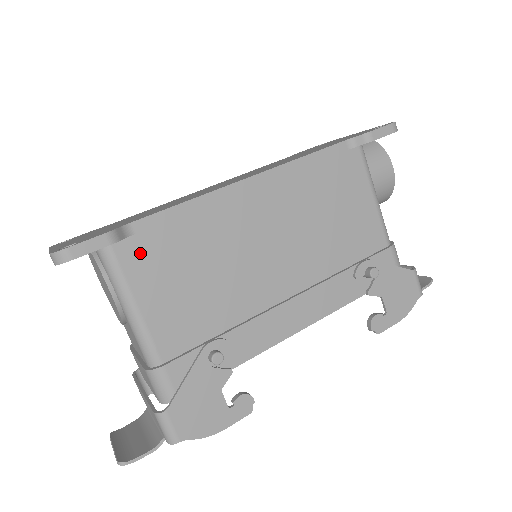
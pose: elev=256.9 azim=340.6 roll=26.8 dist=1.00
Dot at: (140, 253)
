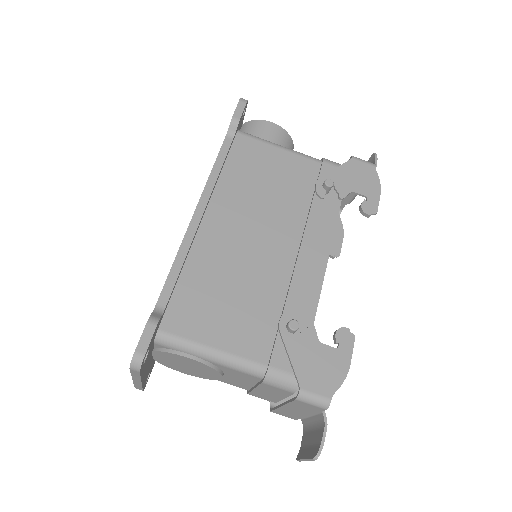
Dot at: (181, 317)
